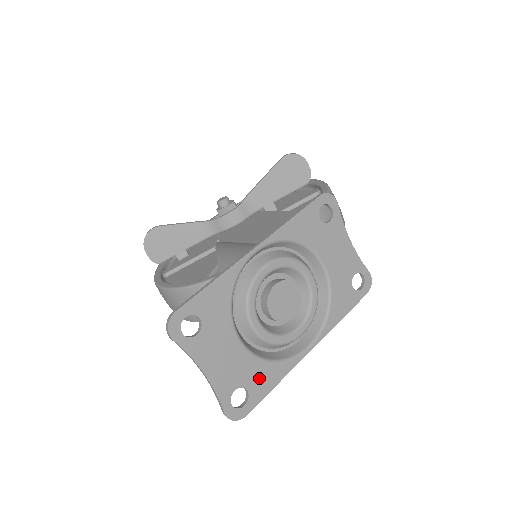
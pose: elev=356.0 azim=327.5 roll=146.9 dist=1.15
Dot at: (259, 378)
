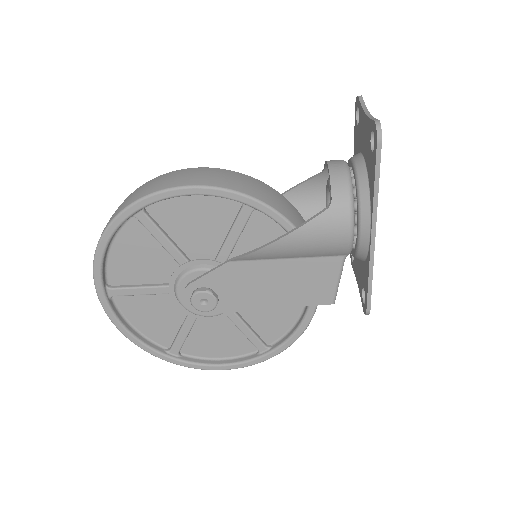
Dot at: occluded
